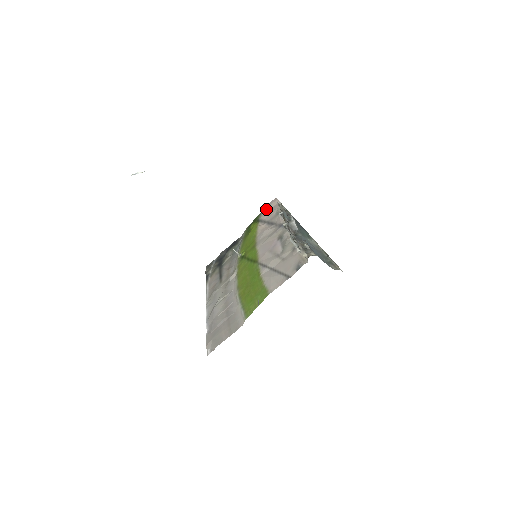
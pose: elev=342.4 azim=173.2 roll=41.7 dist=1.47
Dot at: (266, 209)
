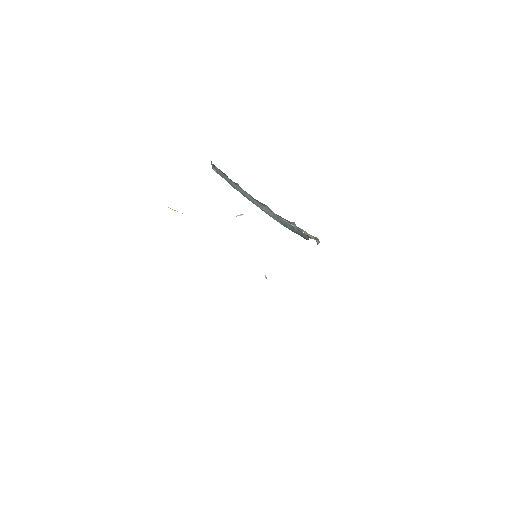
Dot at: occluded
